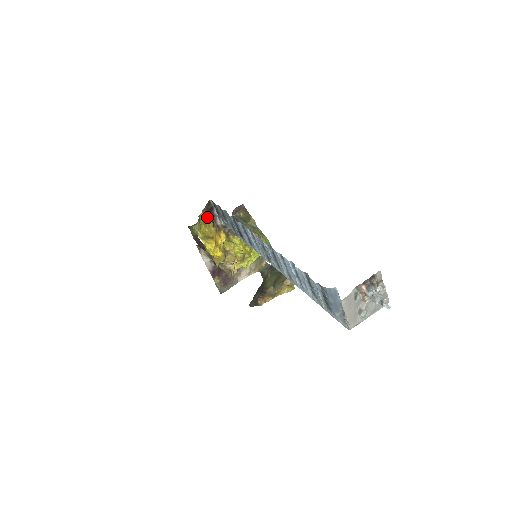
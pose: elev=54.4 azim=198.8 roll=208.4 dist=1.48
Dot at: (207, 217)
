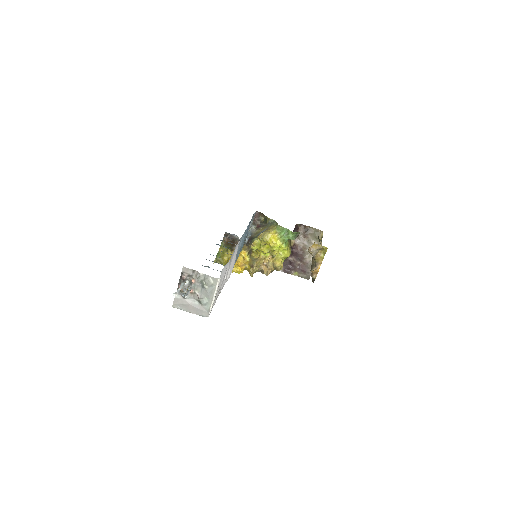
Dot at: (225, 248)
